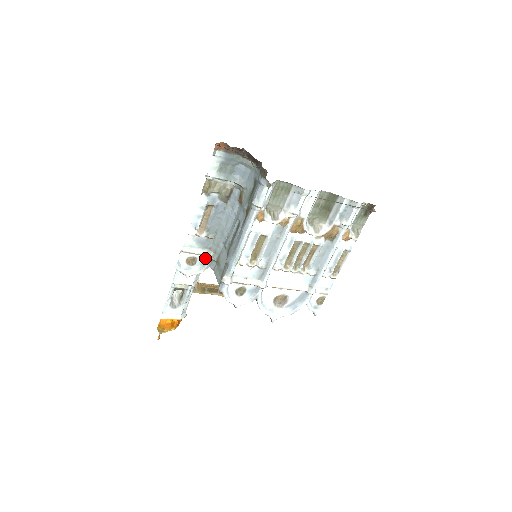
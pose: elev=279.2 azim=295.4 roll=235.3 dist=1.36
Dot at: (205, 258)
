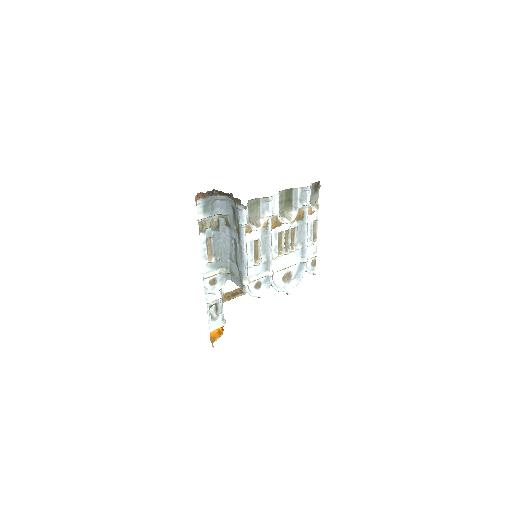
Dot at: (221, 275)
